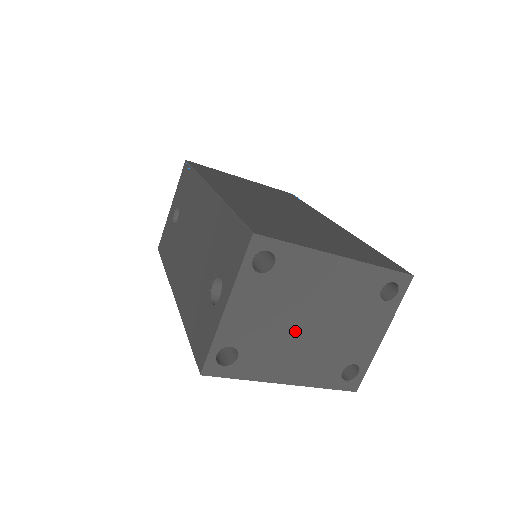
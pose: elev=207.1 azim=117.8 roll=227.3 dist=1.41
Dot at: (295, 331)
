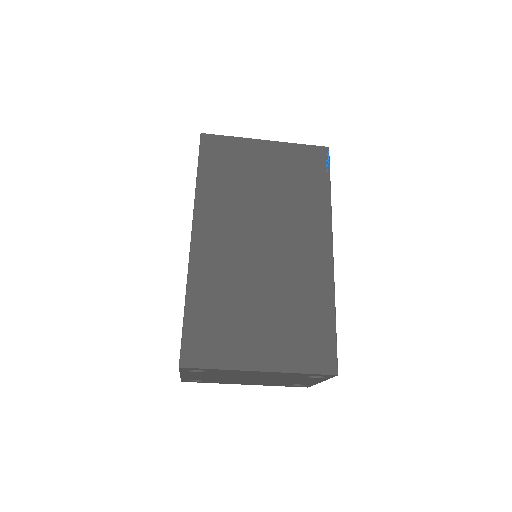
Dot at: (240, 379)
